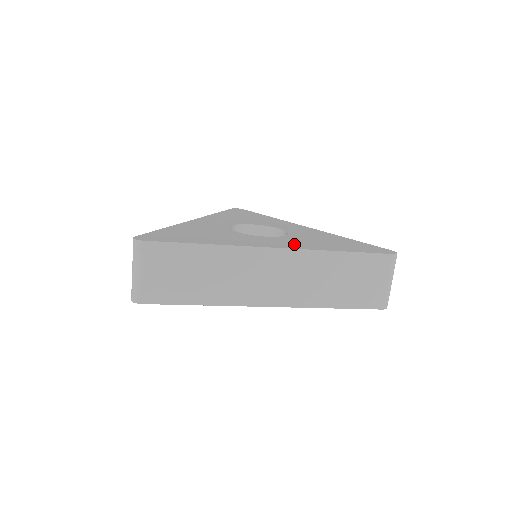
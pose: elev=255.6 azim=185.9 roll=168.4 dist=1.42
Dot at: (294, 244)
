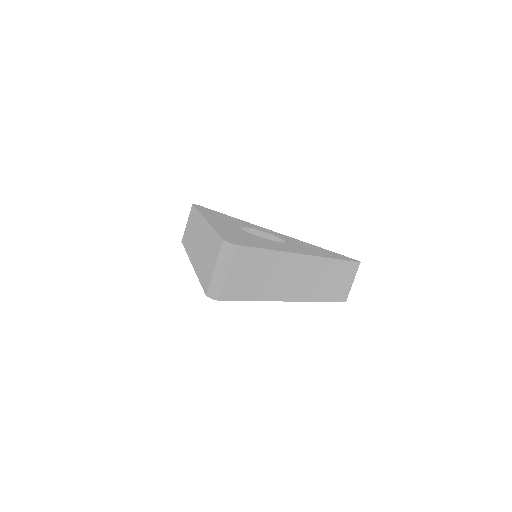
Dot at: (309, 251)
